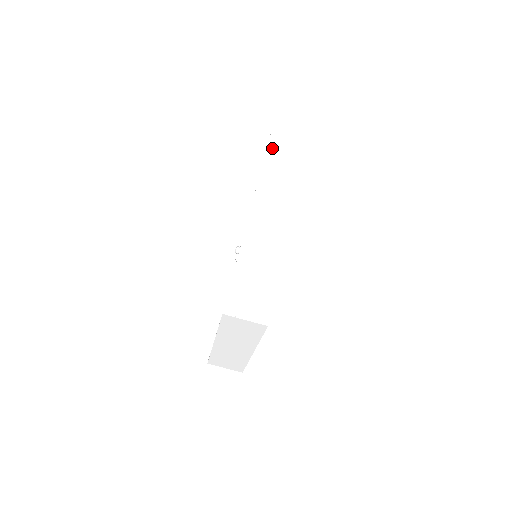
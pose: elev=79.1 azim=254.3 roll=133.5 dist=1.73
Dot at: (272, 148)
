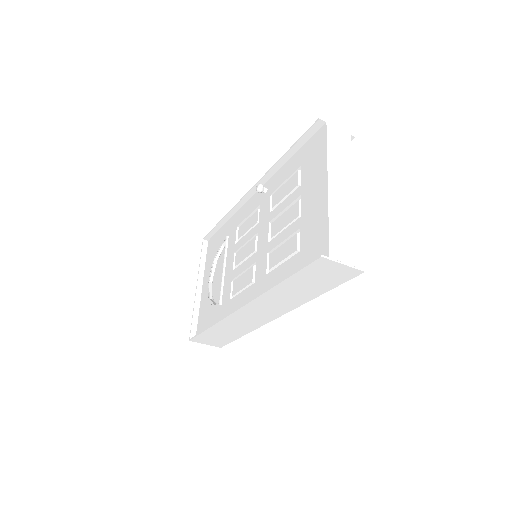
Dot at: (297, 278)
